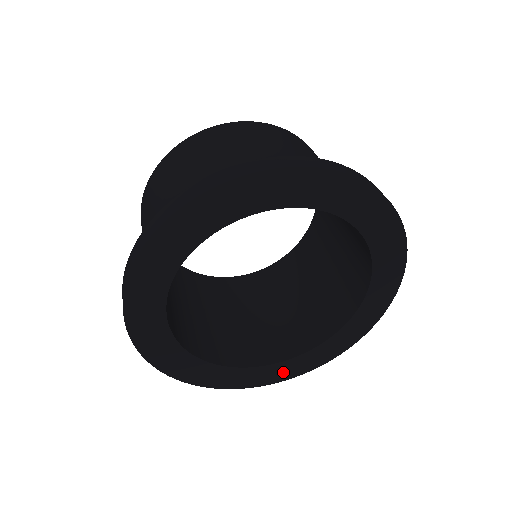
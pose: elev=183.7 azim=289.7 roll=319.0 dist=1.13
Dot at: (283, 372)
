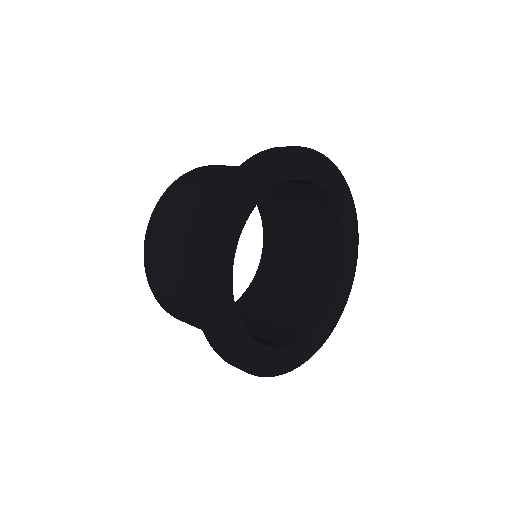
Dot at: (288, 360)
